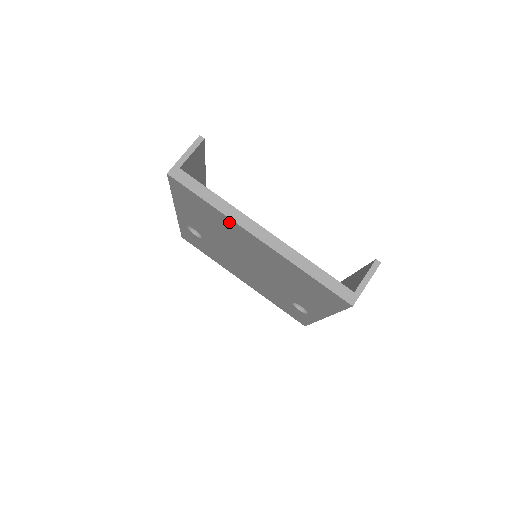
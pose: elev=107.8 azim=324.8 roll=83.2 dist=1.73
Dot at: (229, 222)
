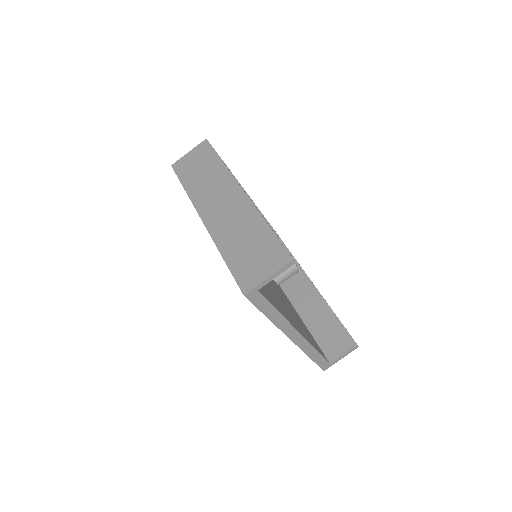
Dot at: occluded
